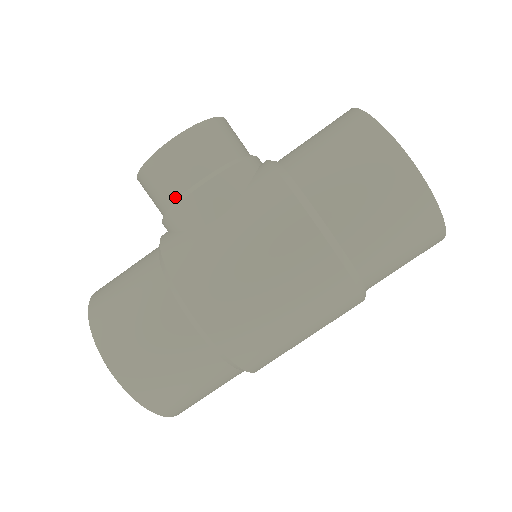
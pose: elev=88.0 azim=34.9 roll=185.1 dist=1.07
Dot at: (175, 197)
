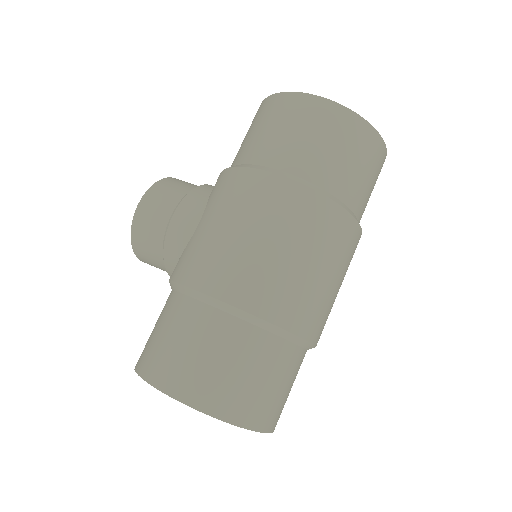
Dot at: (162, 237)
